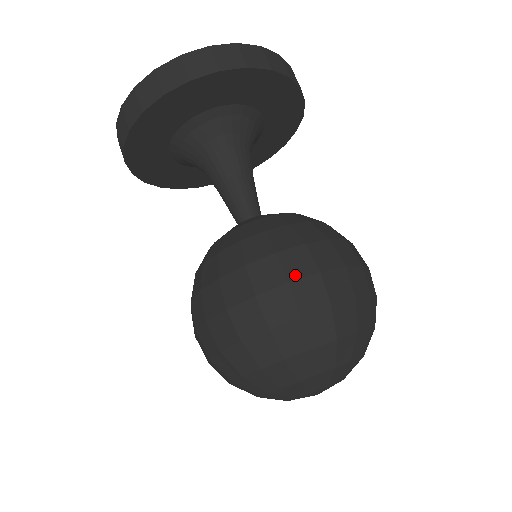
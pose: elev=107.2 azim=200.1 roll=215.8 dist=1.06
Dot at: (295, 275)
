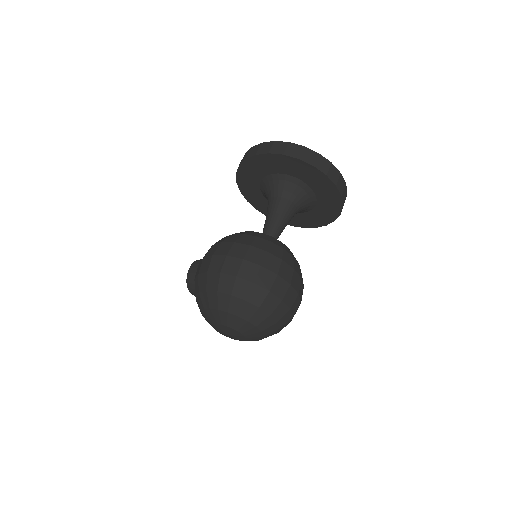
Dot at: (282, 275)
